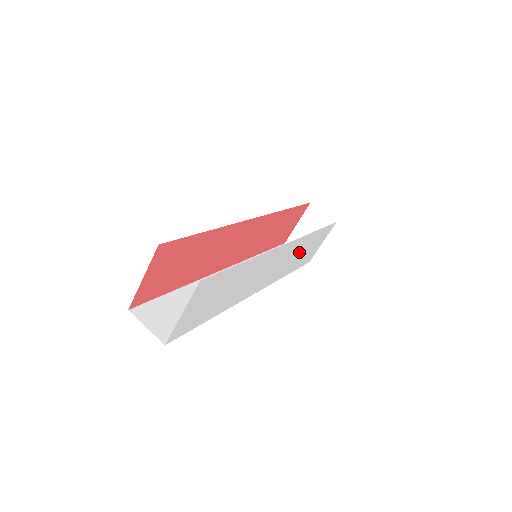
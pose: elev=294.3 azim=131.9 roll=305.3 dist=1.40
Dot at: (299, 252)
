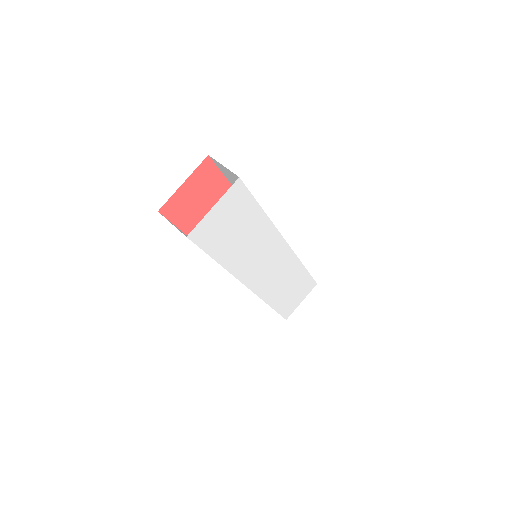
Dot at: (287, 281)
